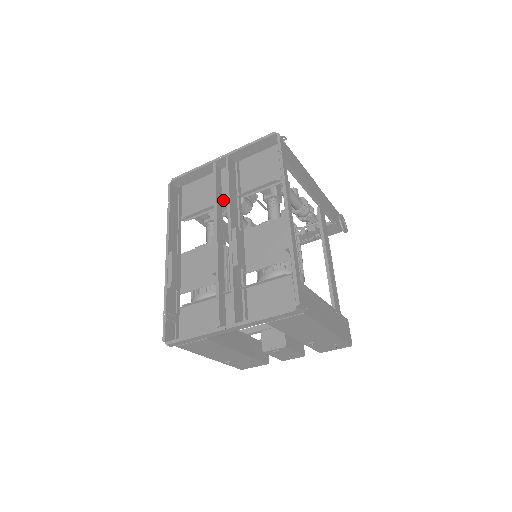
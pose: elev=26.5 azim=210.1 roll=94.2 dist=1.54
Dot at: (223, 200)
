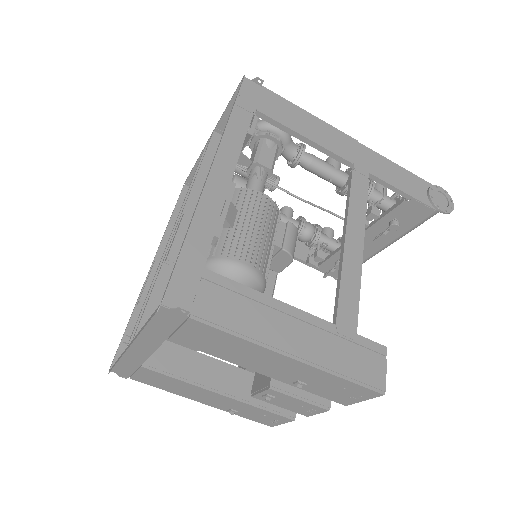
Dot at: occluded
